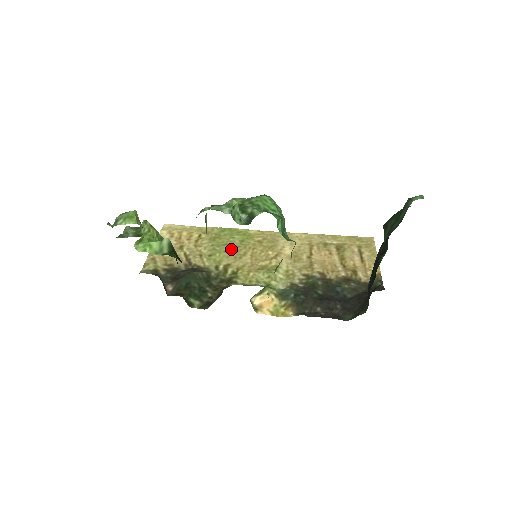
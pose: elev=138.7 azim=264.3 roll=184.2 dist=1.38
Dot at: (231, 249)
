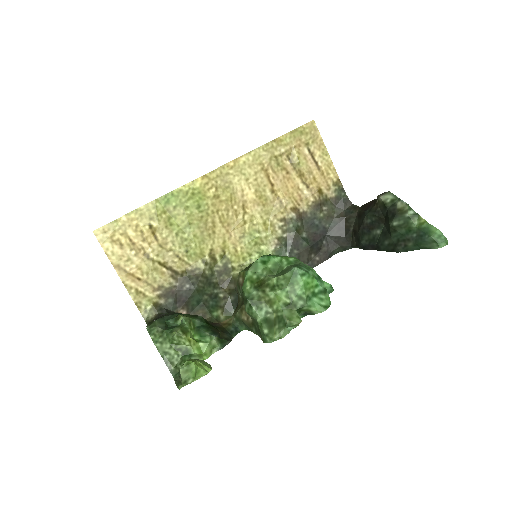
Dot at: (198, 228)
